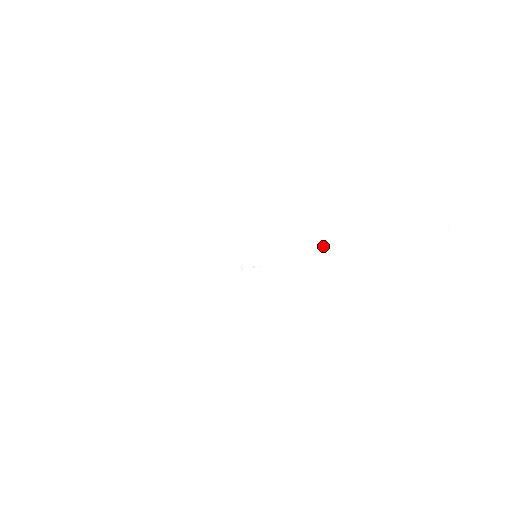
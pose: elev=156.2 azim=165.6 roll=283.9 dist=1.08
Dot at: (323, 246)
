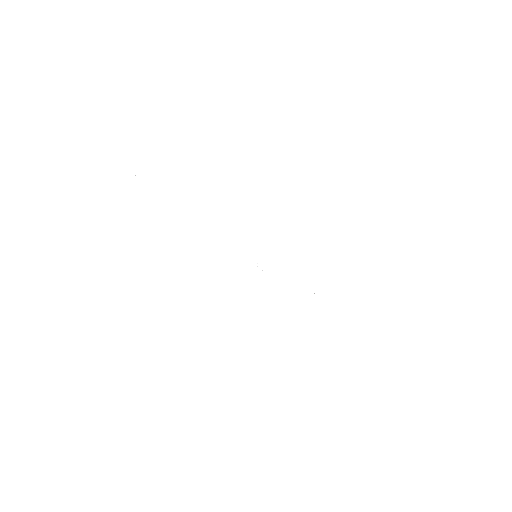
Dot at: (306, 235)
